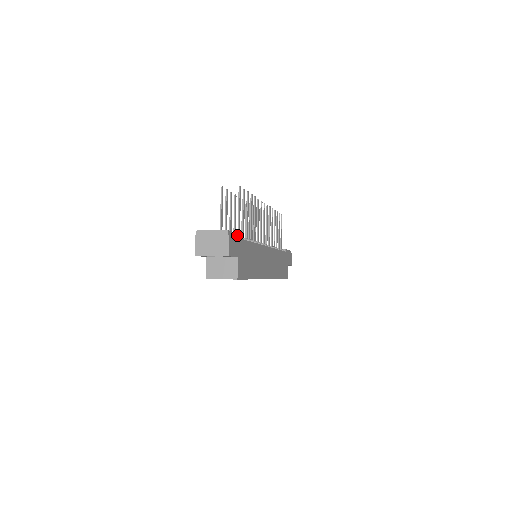
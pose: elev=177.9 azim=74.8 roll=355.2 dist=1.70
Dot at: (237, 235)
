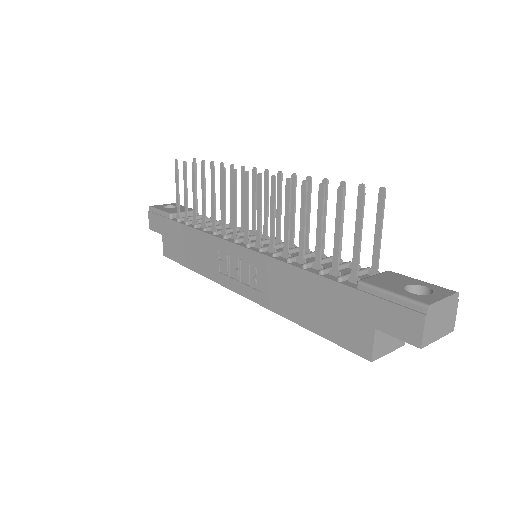
Dot at: occluded
